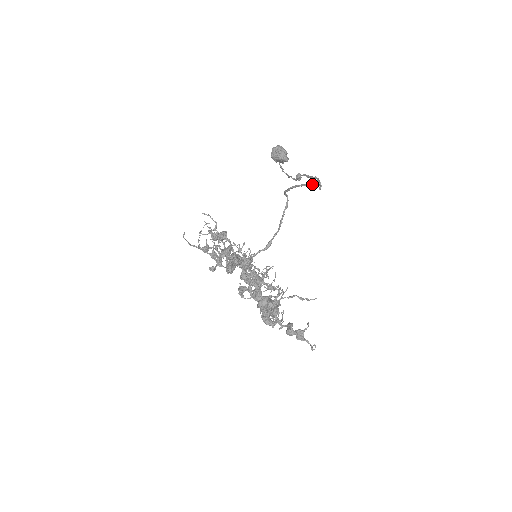
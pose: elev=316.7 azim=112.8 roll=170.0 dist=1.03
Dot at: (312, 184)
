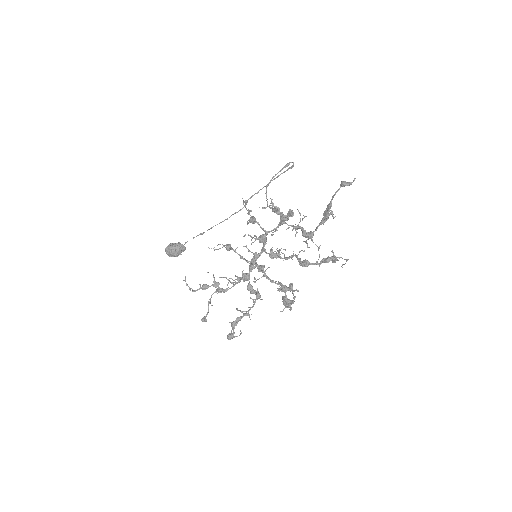
Dot at: (289, 163)
